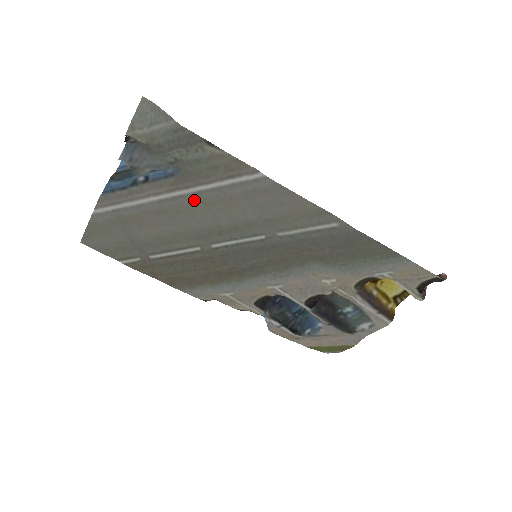
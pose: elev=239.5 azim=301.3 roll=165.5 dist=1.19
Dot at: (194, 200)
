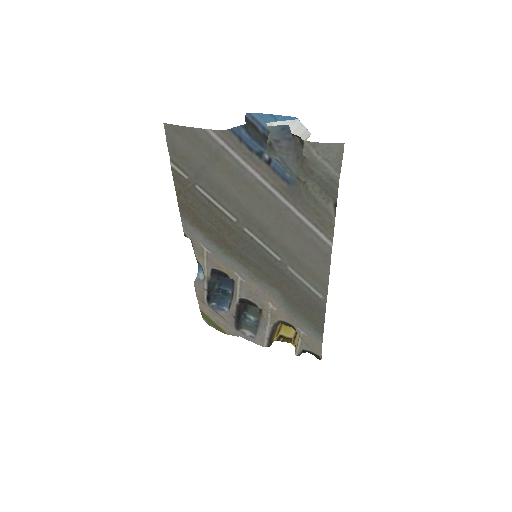
Dot at: (279, 207)
